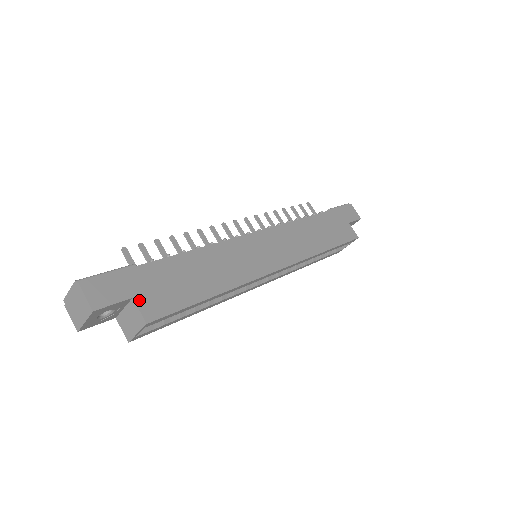
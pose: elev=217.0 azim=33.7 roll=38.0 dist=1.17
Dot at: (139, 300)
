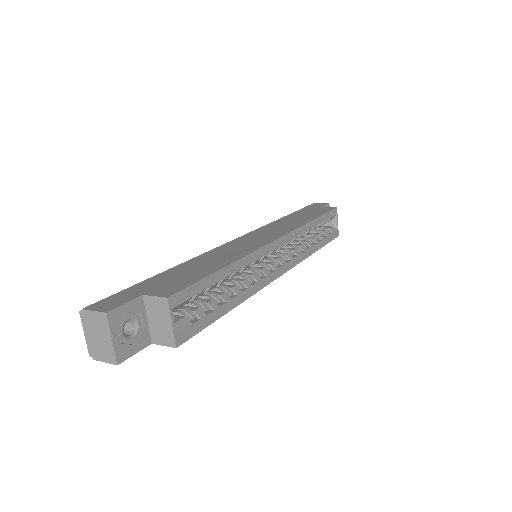
Dot at: (150, 293)
